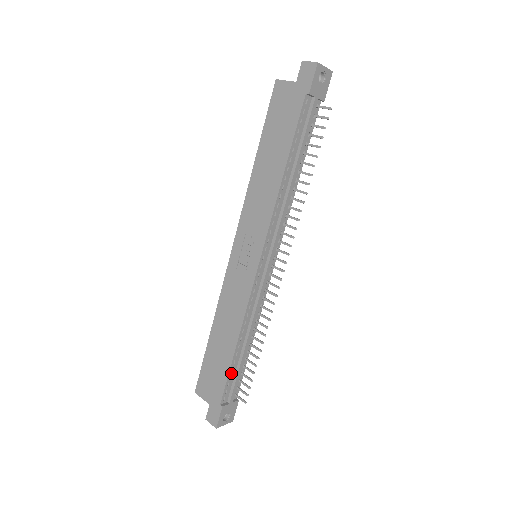
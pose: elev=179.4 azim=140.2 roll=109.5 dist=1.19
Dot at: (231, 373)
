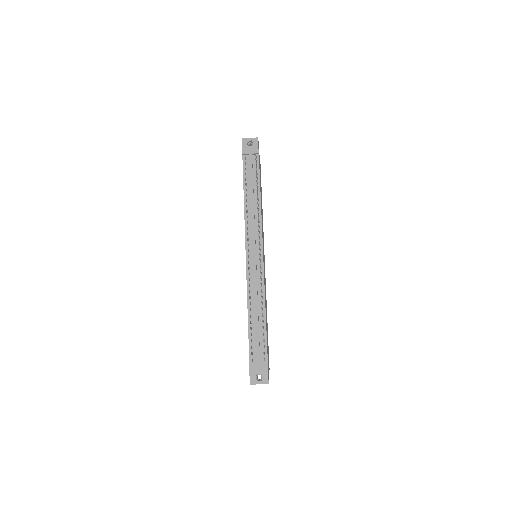
Dot at: (251, 338)
